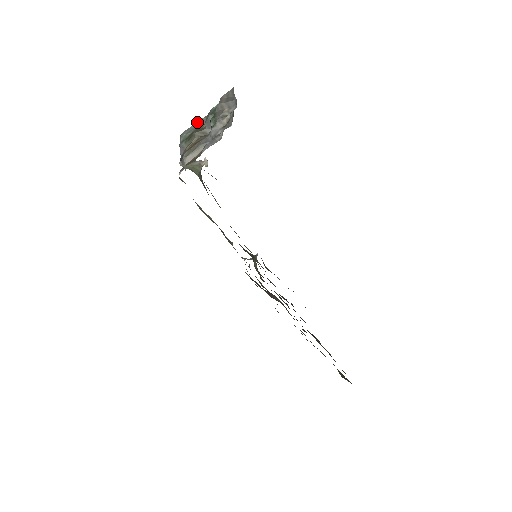
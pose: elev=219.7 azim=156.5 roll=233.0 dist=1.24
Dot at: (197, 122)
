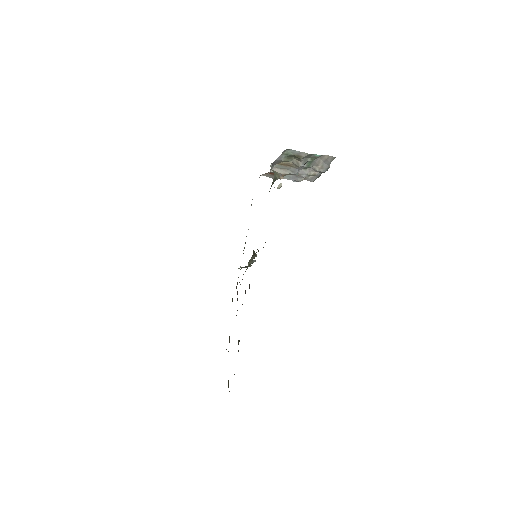
Dot at: (302, 152)
